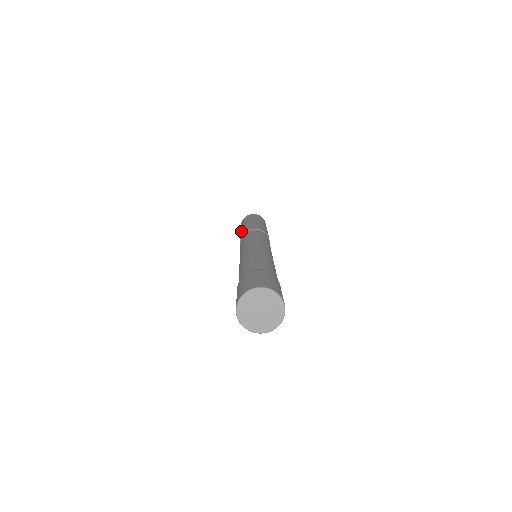
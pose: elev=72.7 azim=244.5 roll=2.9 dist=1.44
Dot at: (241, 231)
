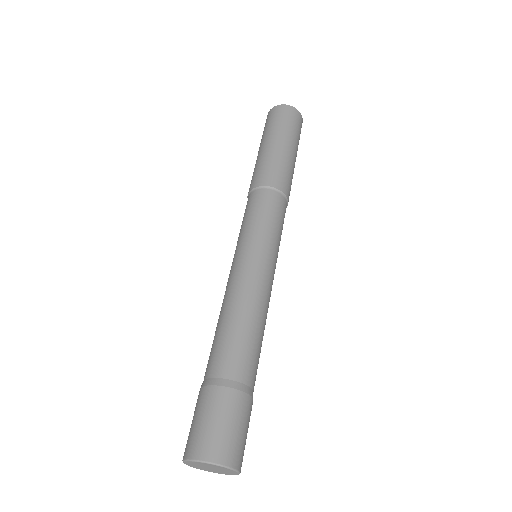
Dot at: occluded
